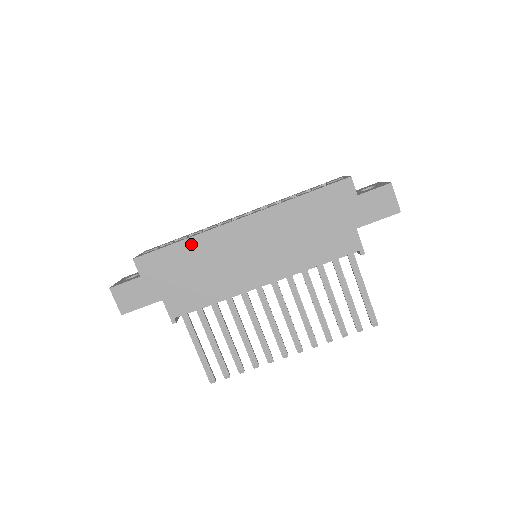
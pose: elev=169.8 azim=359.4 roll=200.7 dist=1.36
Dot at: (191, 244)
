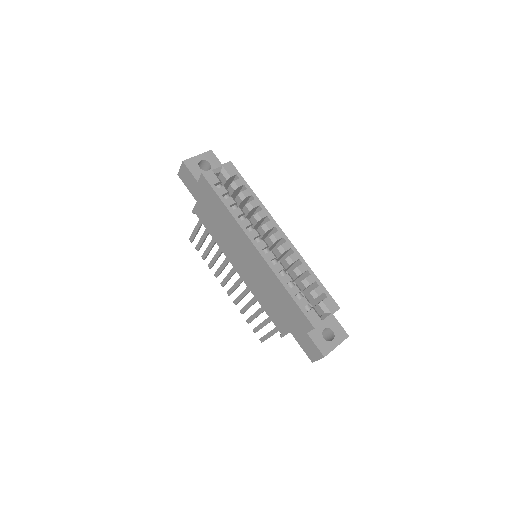
Dot at: (228, 215)
